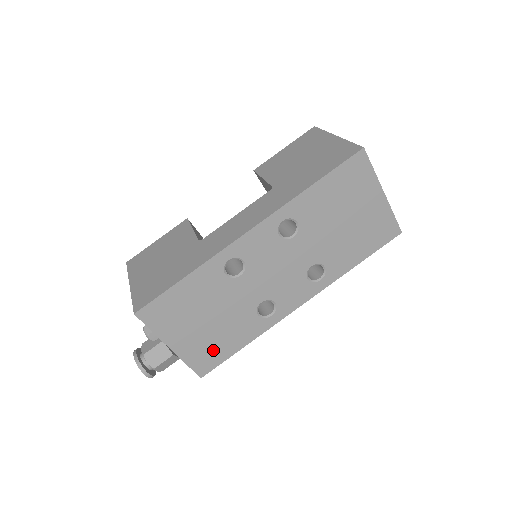
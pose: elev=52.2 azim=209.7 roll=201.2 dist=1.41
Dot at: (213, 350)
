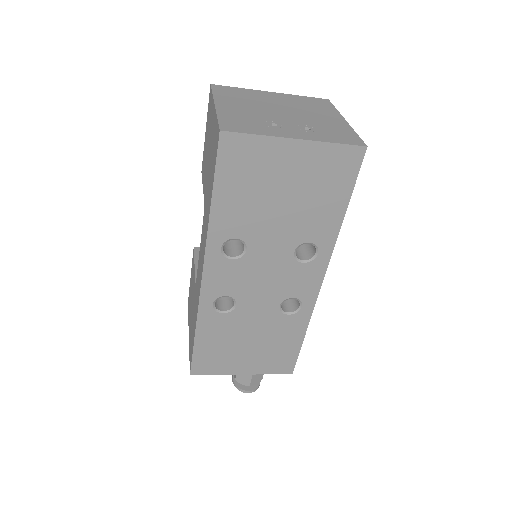
Dot at: (279, 355)
